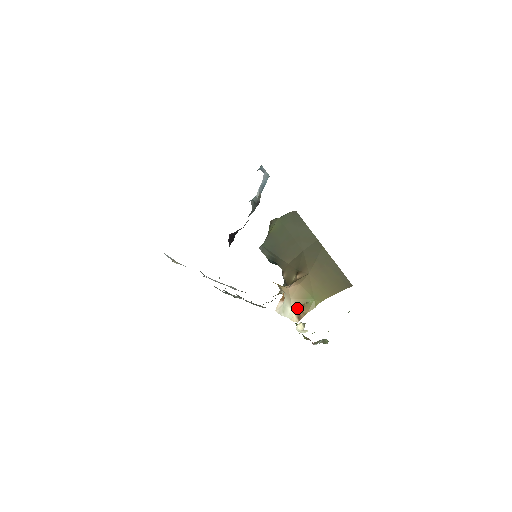
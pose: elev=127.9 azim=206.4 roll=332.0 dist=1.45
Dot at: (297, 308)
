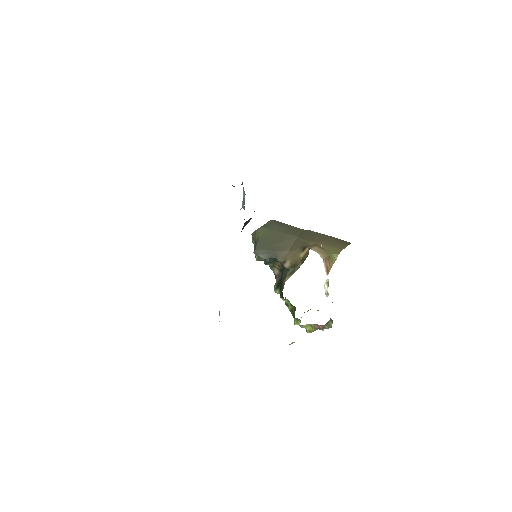
Dot at: (325, 261)
